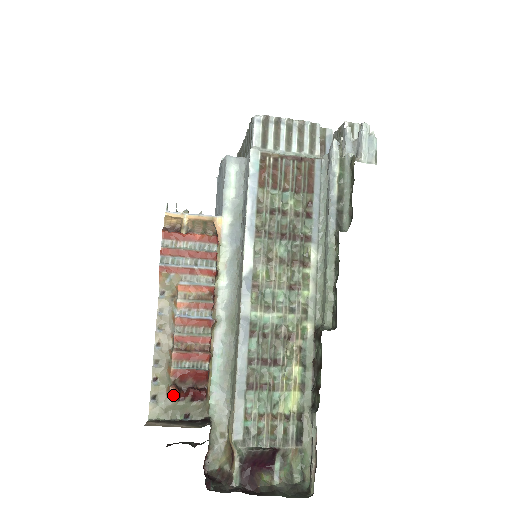
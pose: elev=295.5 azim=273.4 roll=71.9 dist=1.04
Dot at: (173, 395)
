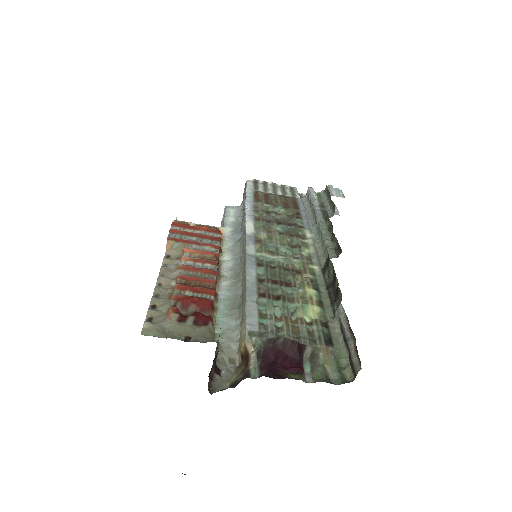
Dot at: (173, 313)
